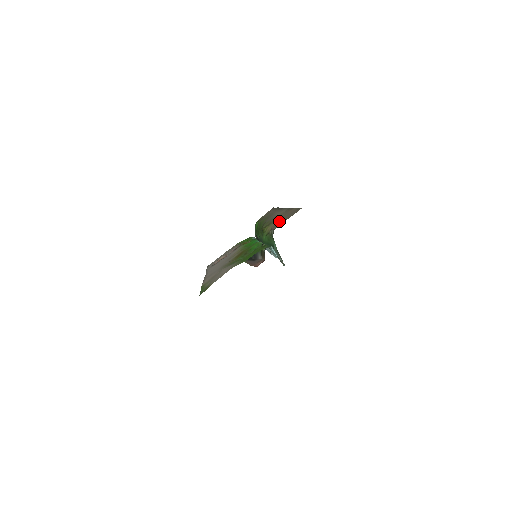
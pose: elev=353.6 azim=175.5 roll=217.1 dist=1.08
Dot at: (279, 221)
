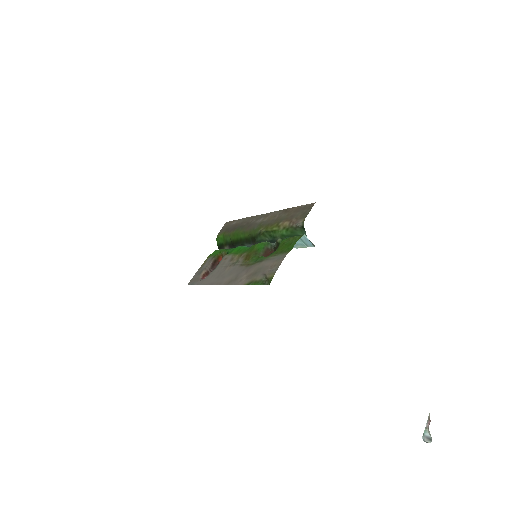
Dot at: (294, 217)
